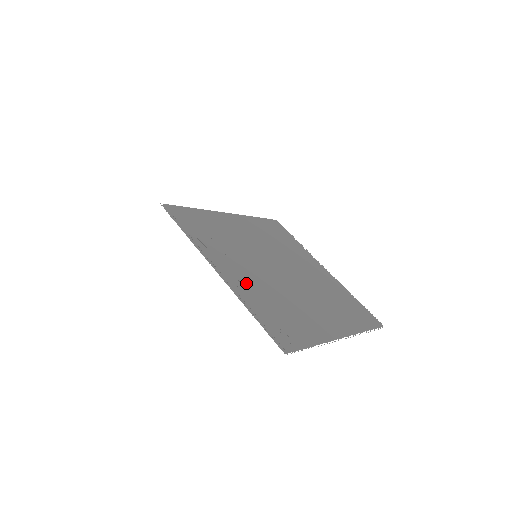
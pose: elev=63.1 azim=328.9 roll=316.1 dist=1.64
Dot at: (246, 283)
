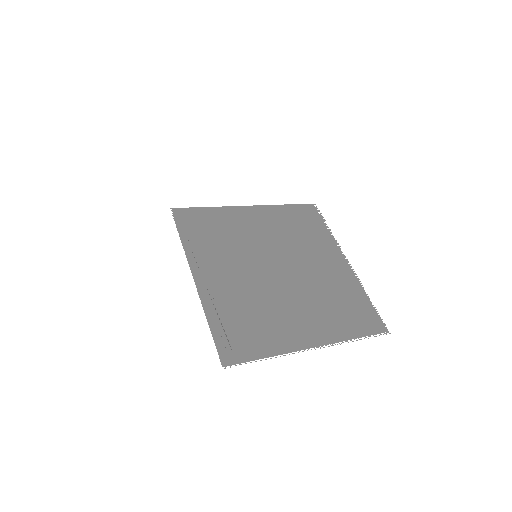
Dot at: (223, 290)
